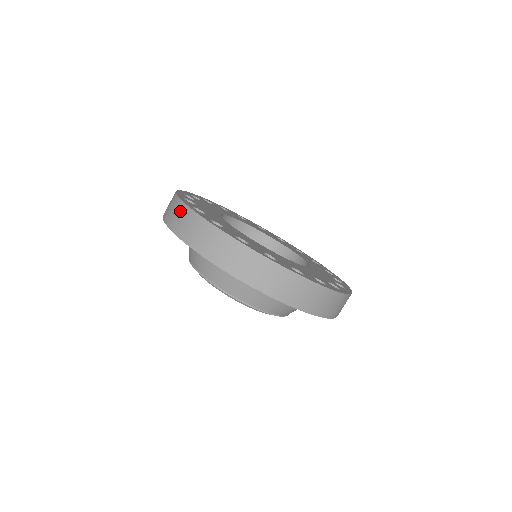
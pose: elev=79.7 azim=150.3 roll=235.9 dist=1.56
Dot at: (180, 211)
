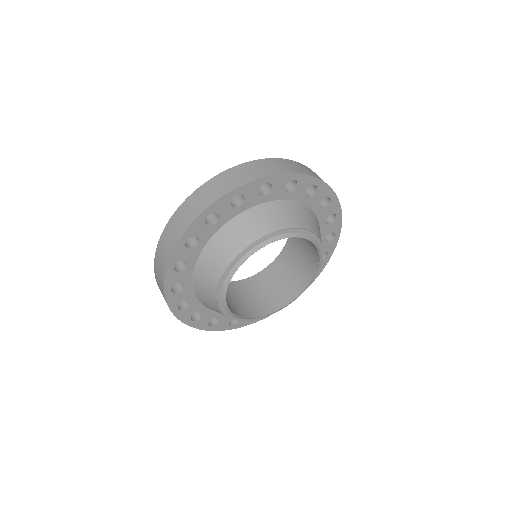
Dot at: (169, 230)
